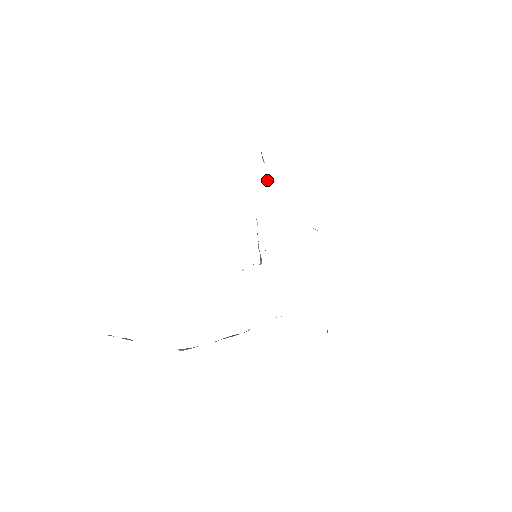
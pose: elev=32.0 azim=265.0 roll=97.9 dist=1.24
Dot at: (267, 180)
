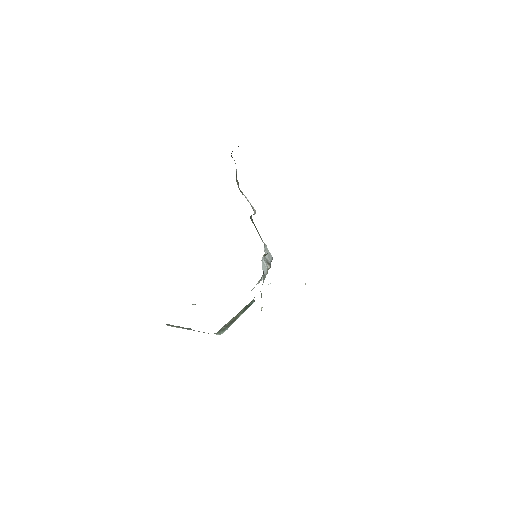
Dot at: (253, 208)
